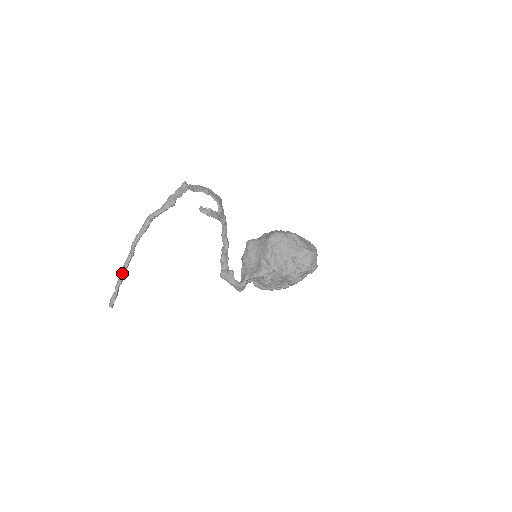
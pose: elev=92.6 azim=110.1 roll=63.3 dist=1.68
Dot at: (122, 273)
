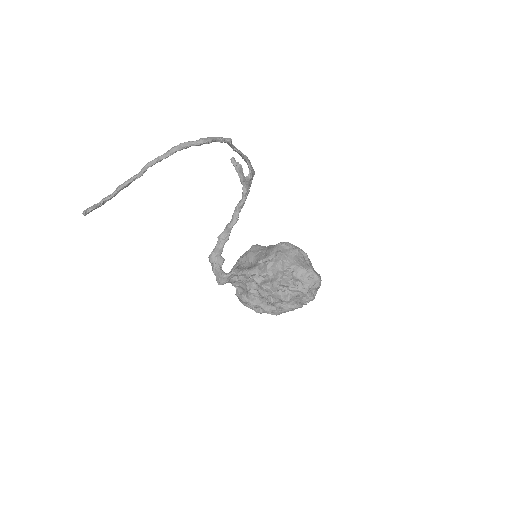
Dot at: (118, 188)
